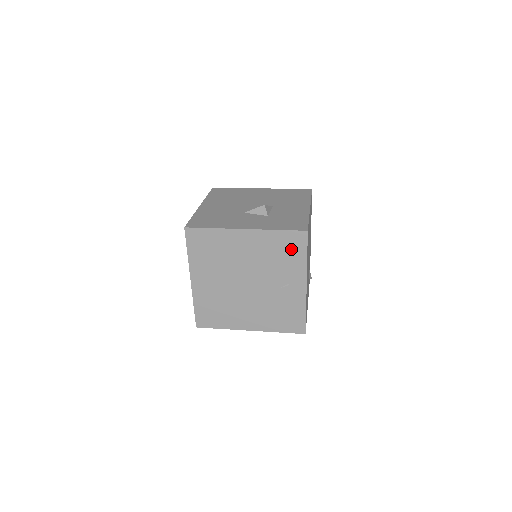
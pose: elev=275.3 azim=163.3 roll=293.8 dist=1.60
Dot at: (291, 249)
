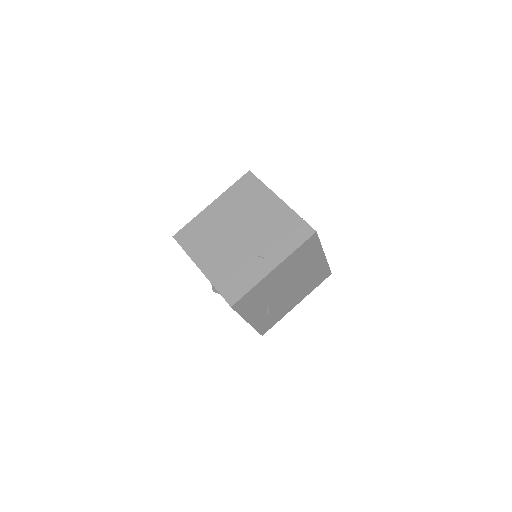
Dot at: (293, 235)
